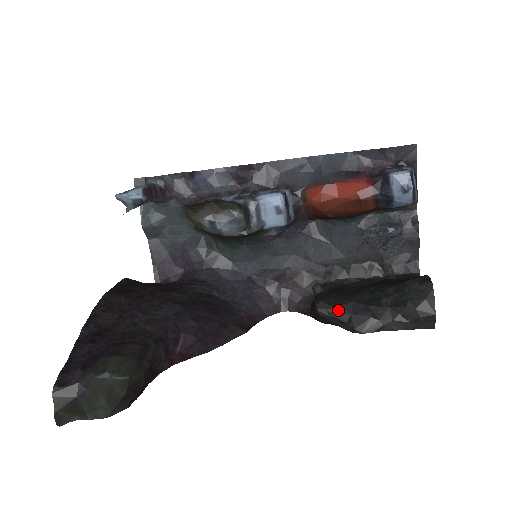
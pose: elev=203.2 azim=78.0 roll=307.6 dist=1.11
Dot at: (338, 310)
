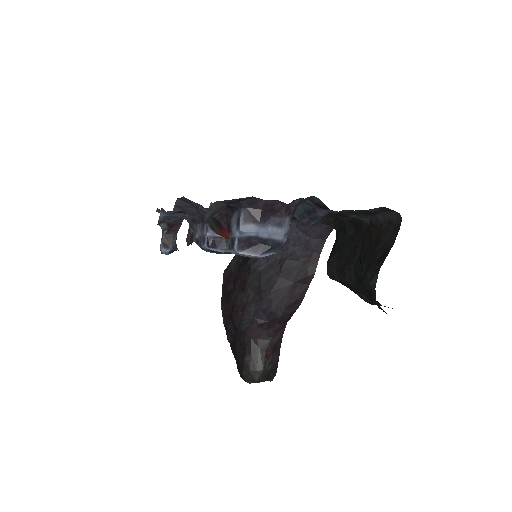
Dot at: (343, 284)
